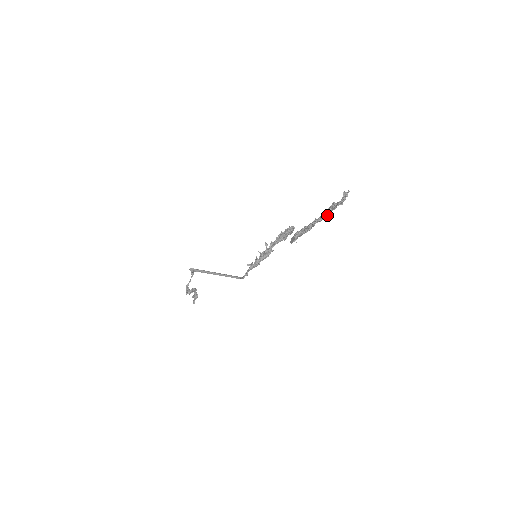
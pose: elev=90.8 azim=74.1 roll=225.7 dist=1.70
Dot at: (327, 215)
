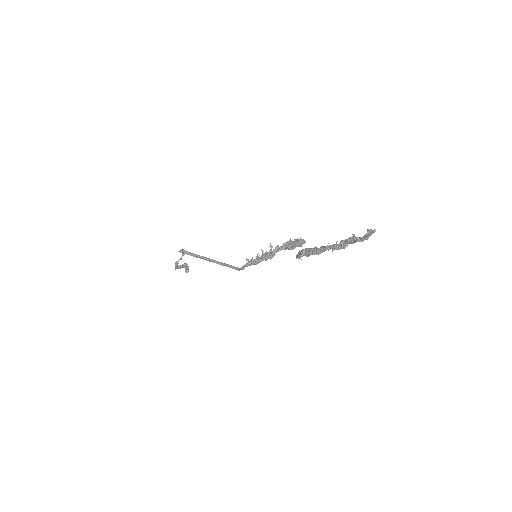
Dot at: (342, 246)
